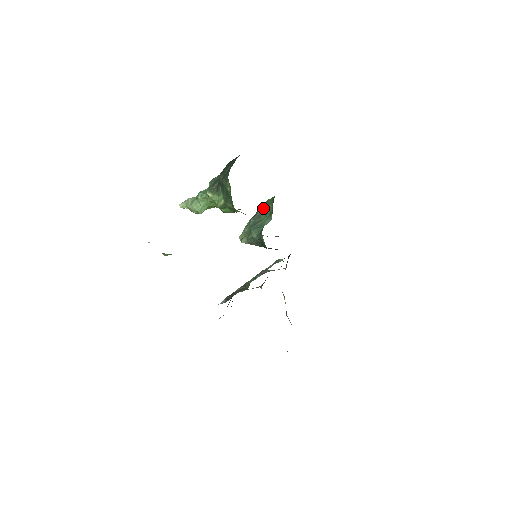
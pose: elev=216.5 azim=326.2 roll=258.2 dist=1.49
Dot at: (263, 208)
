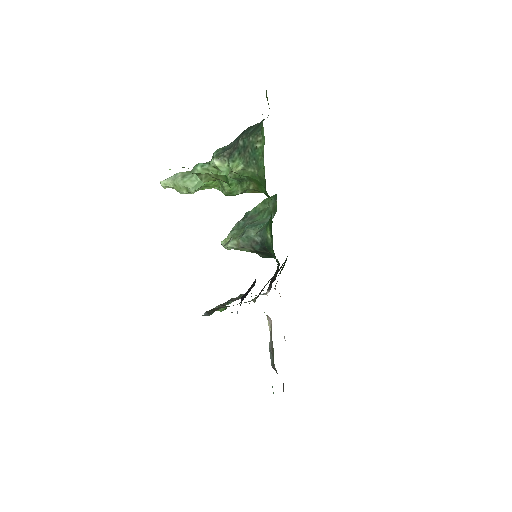
Dot at: (255, 210)
